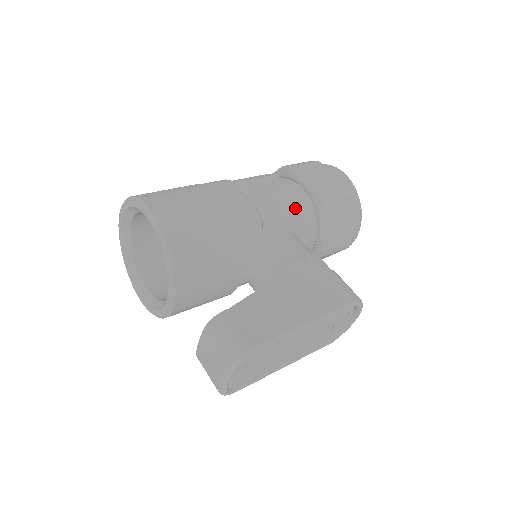
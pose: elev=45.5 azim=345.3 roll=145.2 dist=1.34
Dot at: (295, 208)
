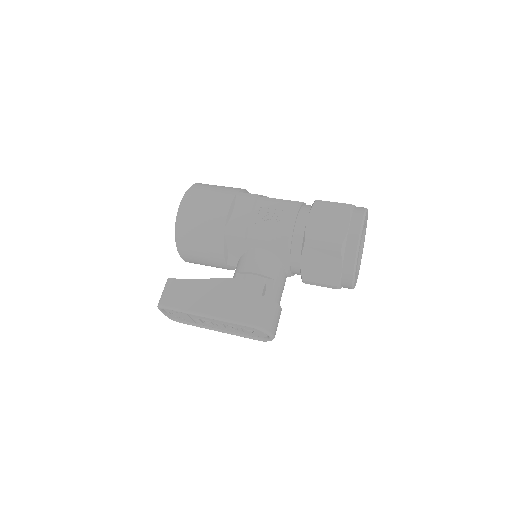
Dot at: (280, 239)
